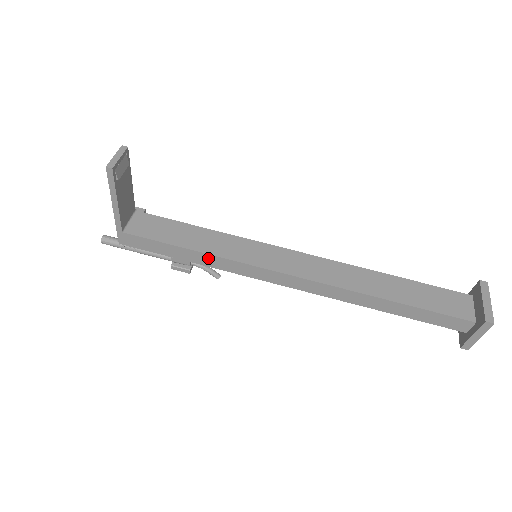
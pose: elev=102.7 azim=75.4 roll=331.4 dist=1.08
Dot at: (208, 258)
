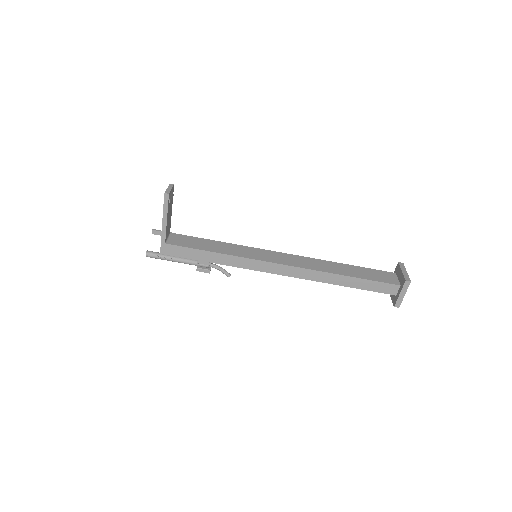
Dot at: (225, 258)
